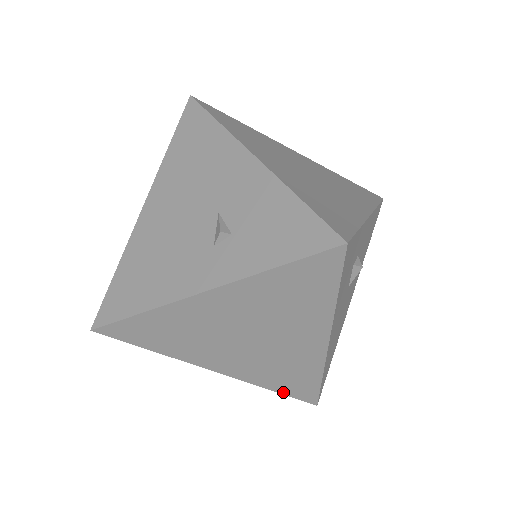
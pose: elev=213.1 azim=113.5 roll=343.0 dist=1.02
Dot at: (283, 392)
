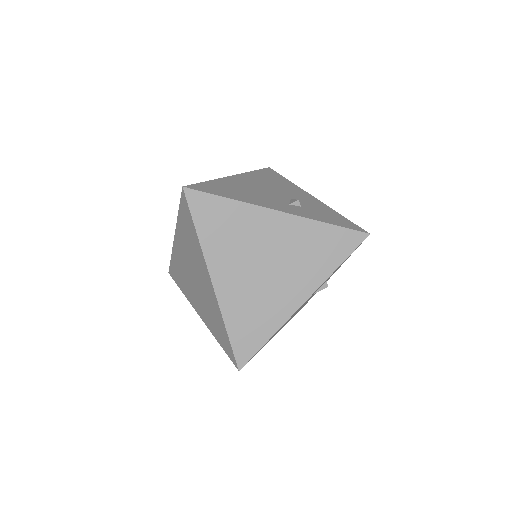
Dot at: (232, 338)
